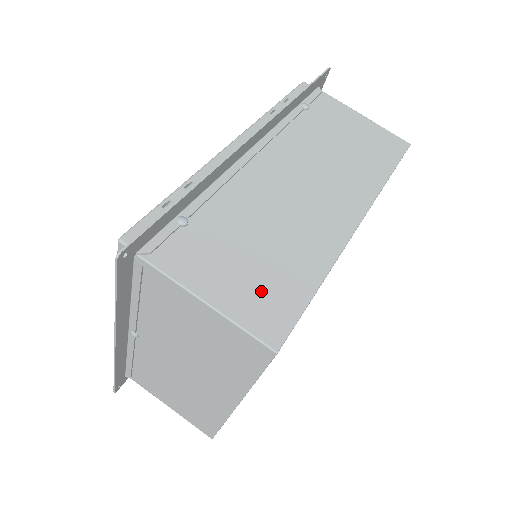
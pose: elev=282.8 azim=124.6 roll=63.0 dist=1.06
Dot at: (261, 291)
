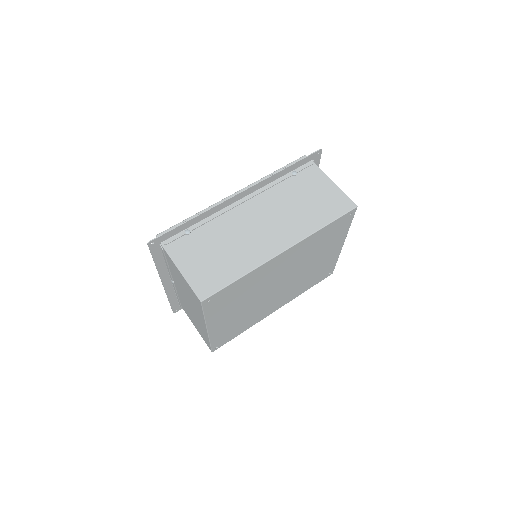
Dot at: (208, 273)
